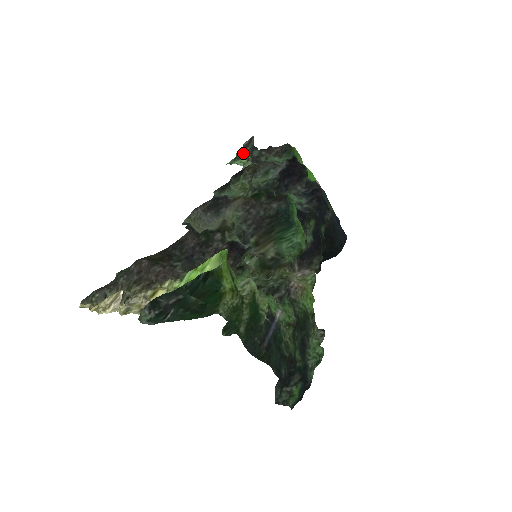
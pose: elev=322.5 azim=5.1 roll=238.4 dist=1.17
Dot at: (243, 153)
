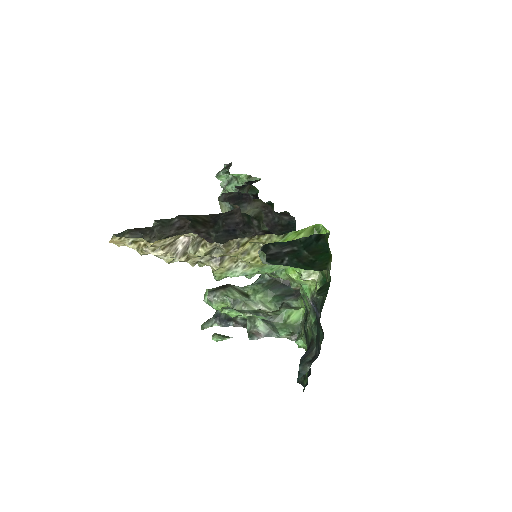
Dot at: occluded
